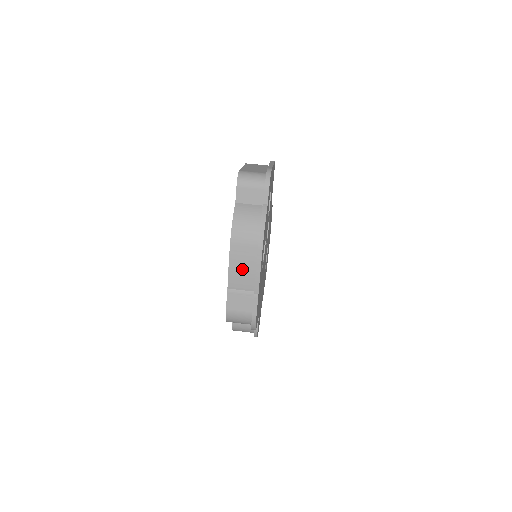
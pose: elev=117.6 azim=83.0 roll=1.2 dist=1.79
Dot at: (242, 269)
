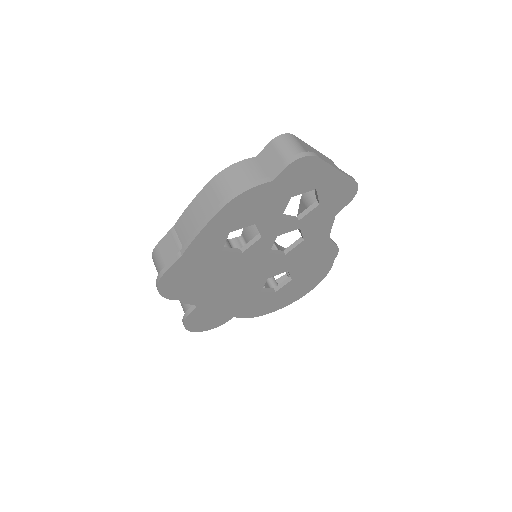
Dot at: (195, 218)
